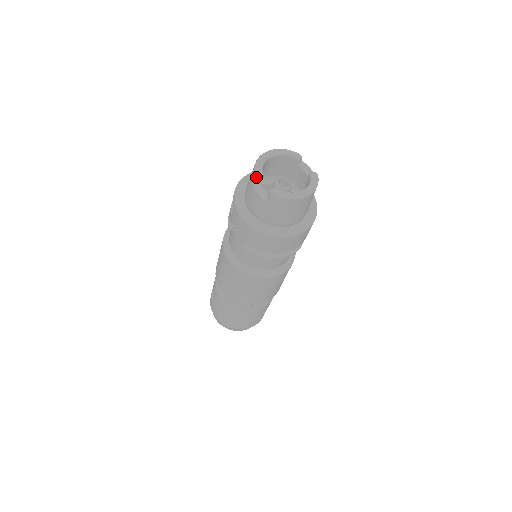
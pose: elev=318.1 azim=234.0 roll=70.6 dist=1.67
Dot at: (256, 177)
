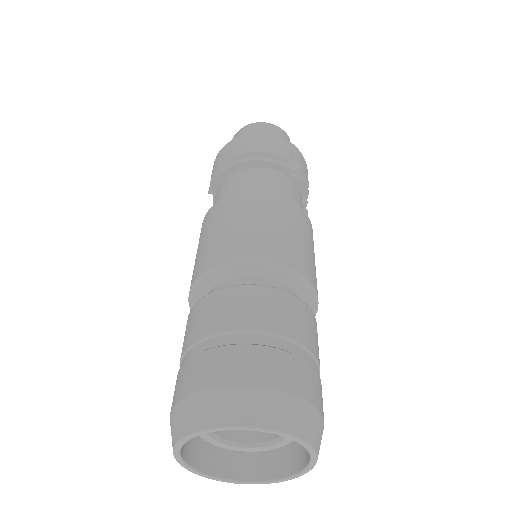
Dot at: occluded
